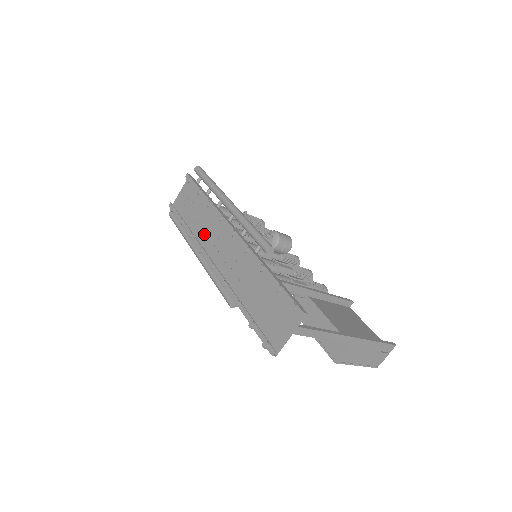
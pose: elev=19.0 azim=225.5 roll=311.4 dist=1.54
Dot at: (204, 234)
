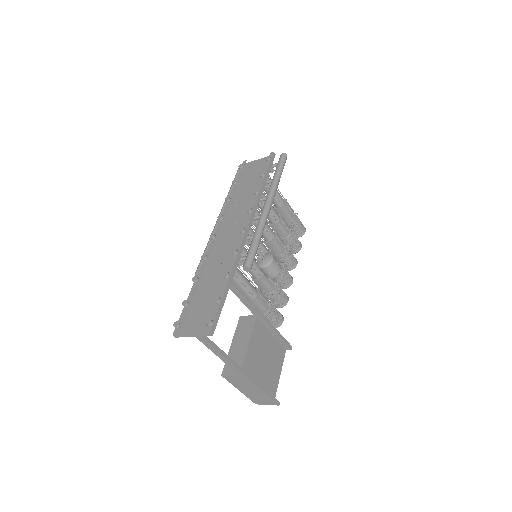
Dot at: (235, 208)
